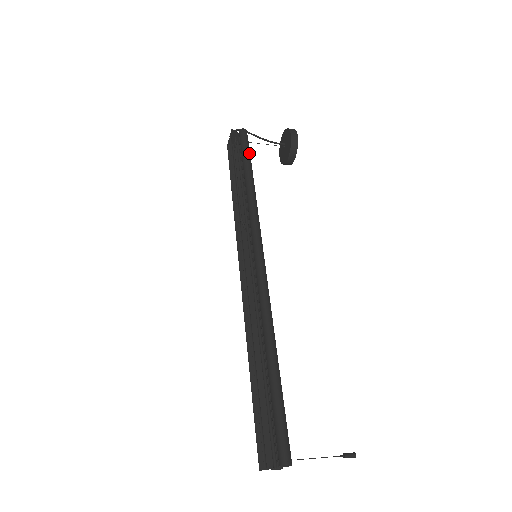
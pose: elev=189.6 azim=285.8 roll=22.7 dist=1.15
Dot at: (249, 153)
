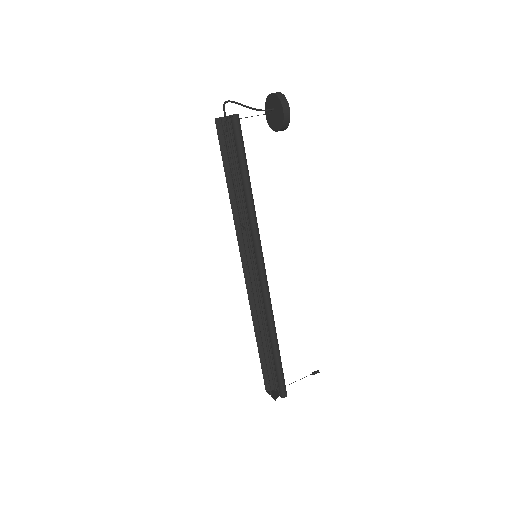
Dot at: (244, 149)
